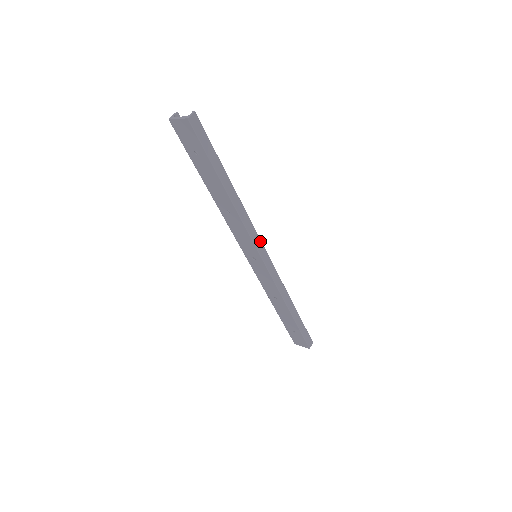
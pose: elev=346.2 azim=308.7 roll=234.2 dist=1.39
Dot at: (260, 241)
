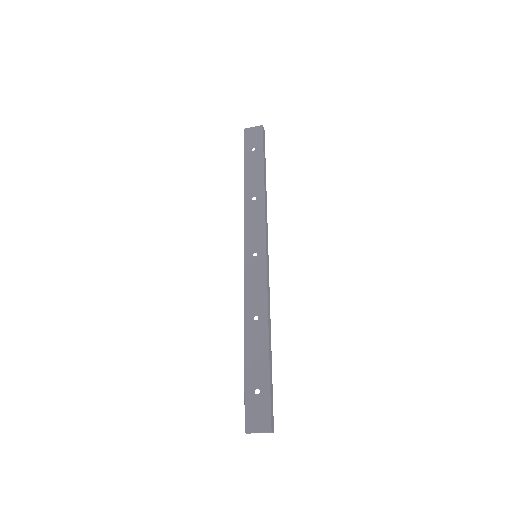
Dot at: (267, 240)
